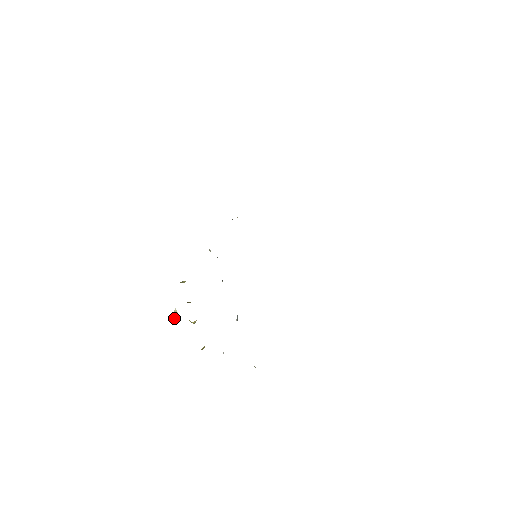
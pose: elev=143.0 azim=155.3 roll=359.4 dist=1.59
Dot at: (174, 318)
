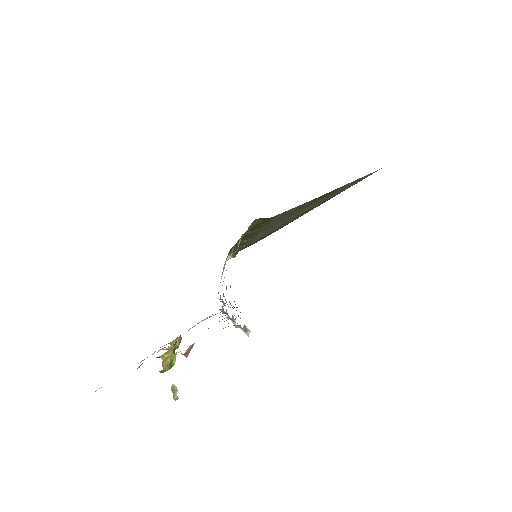
Dot at: occluded
